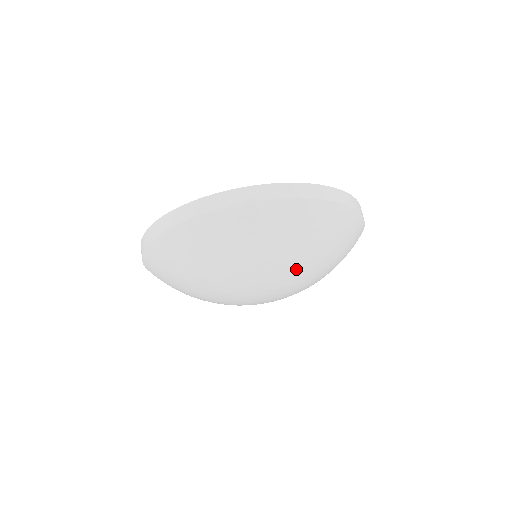
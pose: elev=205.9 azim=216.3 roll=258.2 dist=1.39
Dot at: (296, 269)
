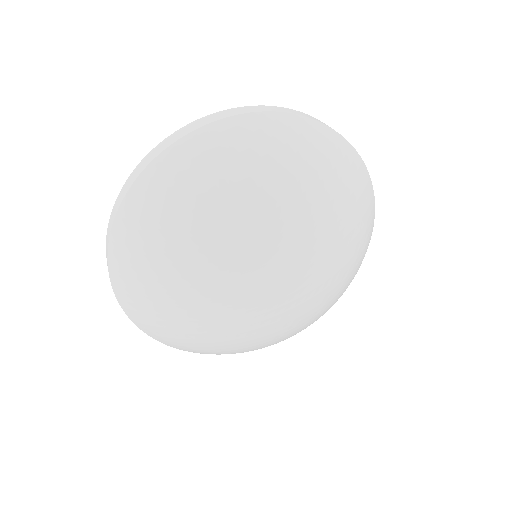
Dot at: (248, 222)
